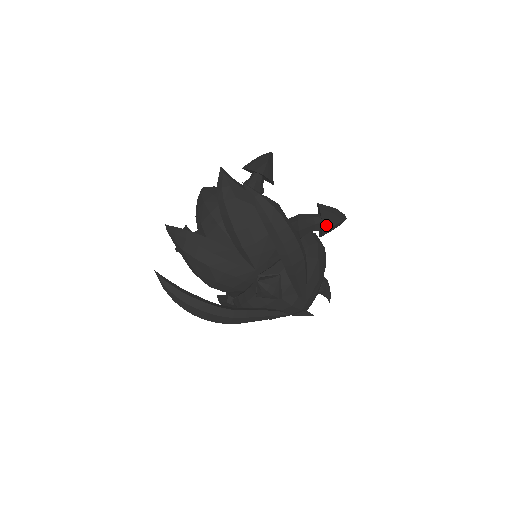
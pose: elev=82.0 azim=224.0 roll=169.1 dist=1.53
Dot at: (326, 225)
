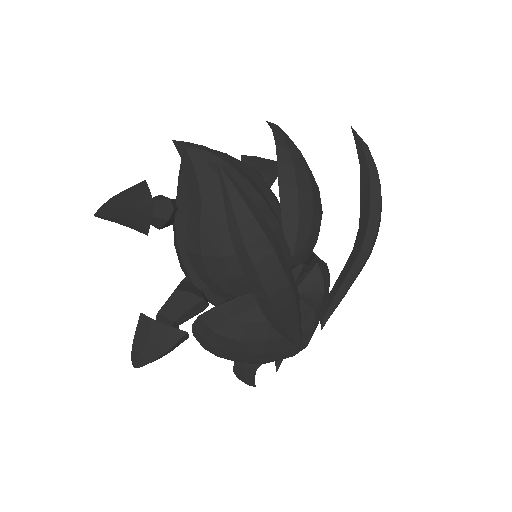
Dot at: occluded
